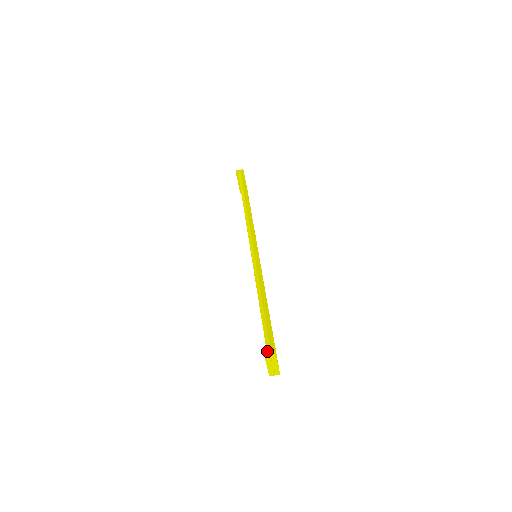
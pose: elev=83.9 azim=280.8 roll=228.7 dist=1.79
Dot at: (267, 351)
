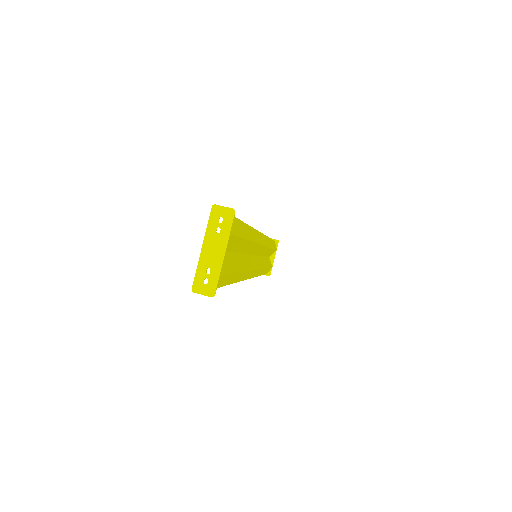
Dot at: (221, 210)
